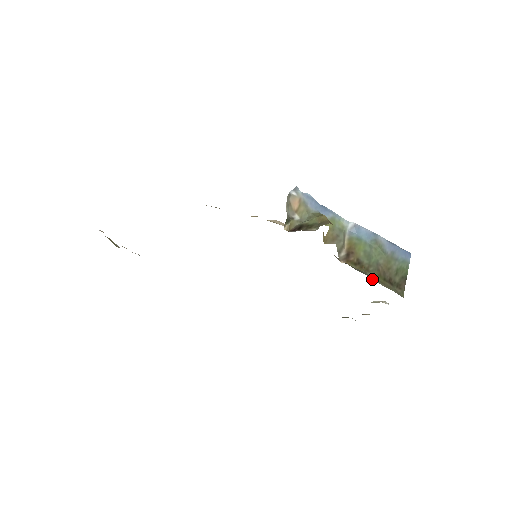
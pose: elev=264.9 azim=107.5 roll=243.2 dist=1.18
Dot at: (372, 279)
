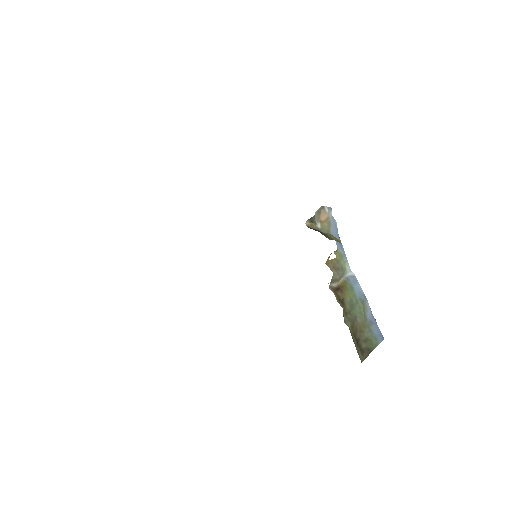
Dot at: (346, 323)
